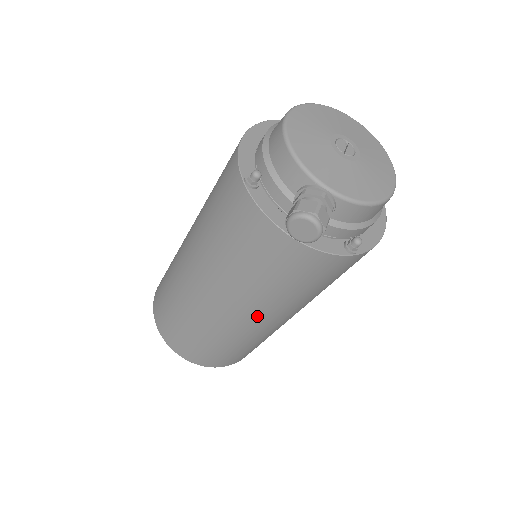
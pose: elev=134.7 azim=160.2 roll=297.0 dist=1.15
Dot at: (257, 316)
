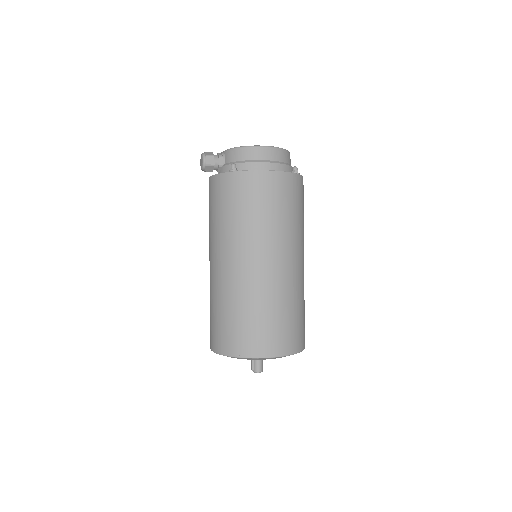
Dot at: (217, 255)
